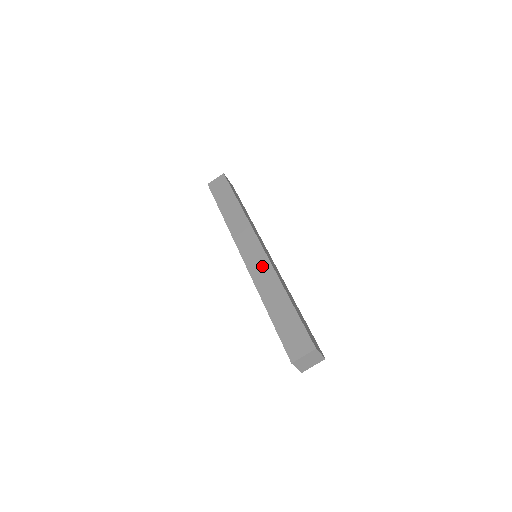
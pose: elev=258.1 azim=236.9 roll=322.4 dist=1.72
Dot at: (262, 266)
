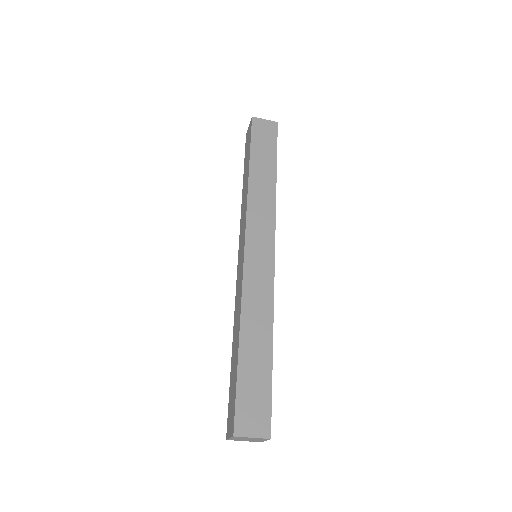
Dot at: (239, 284)
